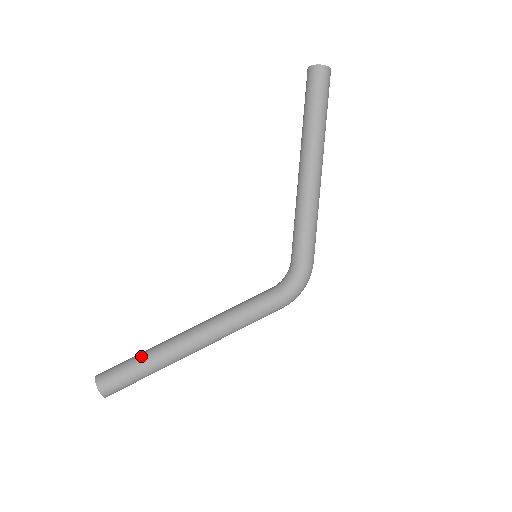
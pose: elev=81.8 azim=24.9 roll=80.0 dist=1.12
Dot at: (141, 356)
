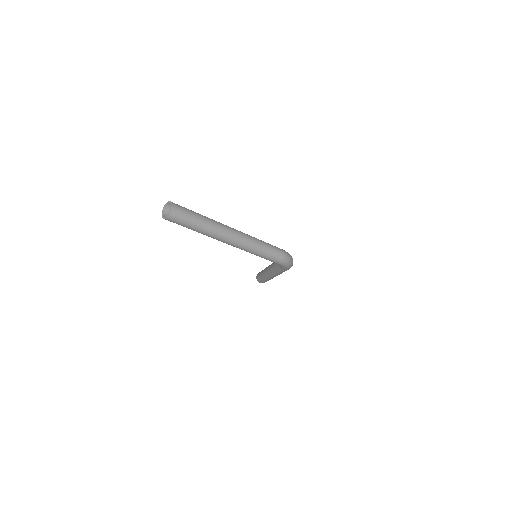
Dot at: (261, 276)
